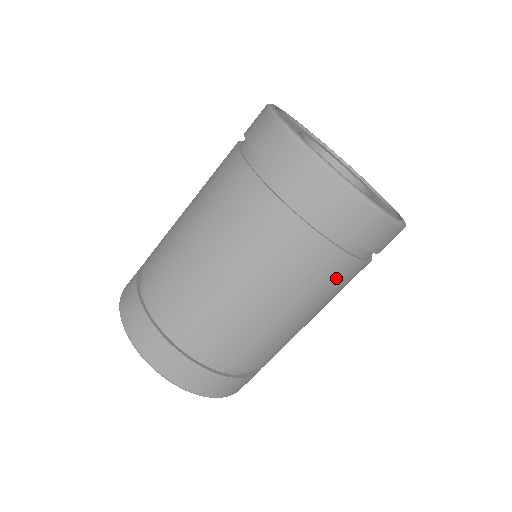
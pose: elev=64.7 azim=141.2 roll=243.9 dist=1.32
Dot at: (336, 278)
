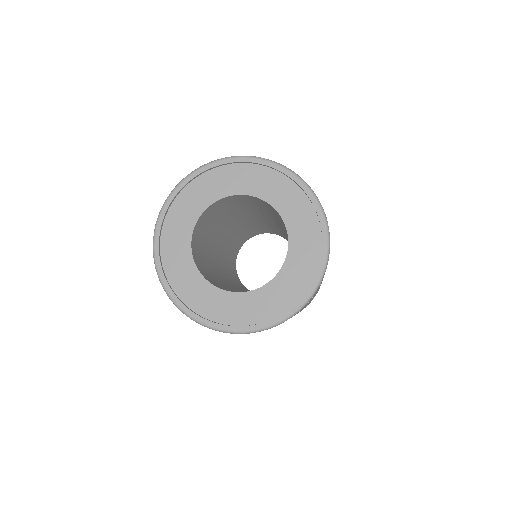
Dot at: occluded
